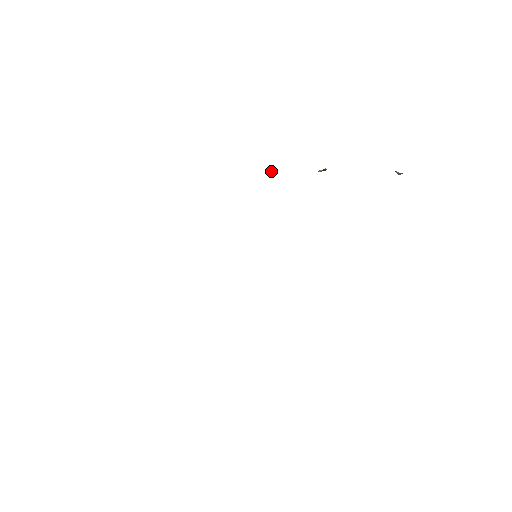
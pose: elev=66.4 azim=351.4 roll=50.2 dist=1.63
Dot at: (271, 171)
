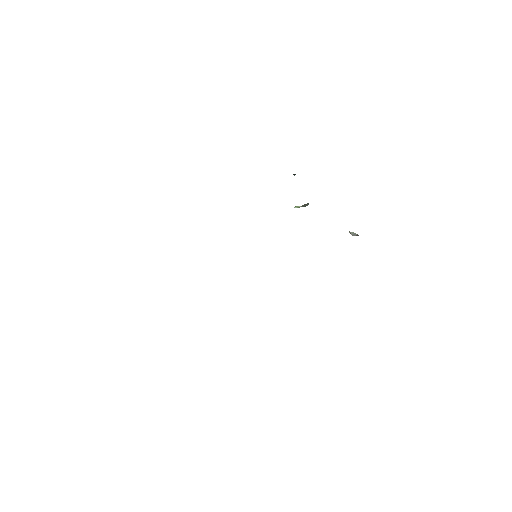
Dot at: occluded
